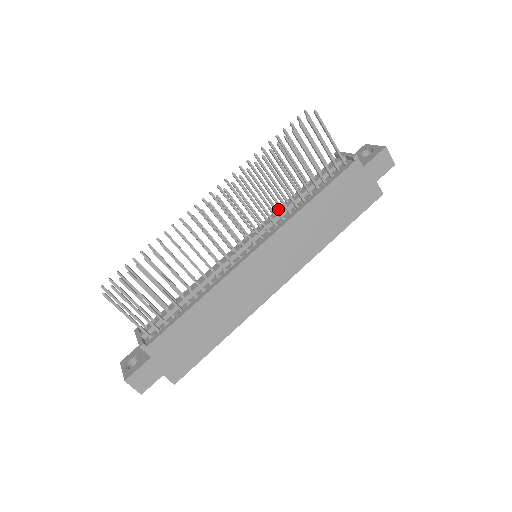
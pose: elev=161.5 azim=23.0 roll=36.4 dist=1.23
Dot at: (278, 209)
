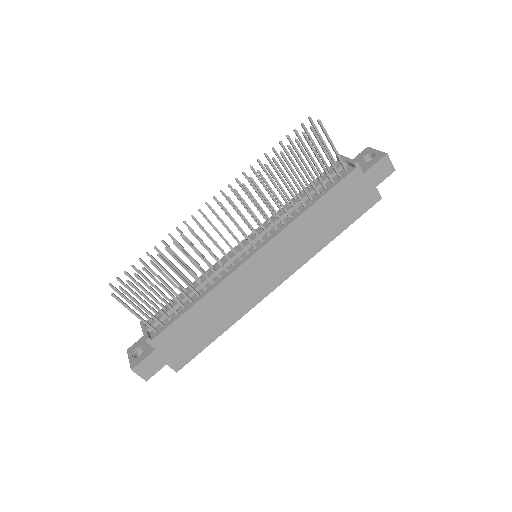
Dot at: (279, 210)
